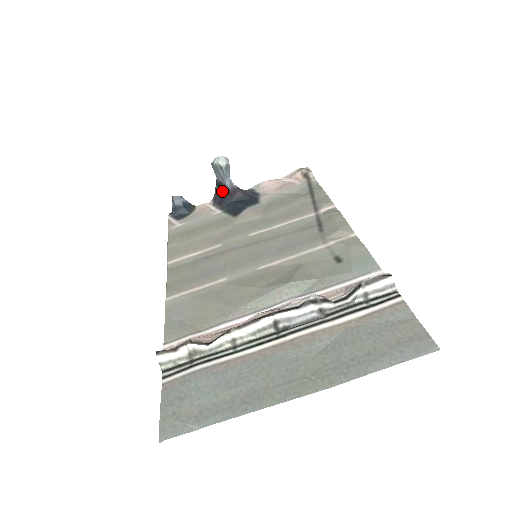
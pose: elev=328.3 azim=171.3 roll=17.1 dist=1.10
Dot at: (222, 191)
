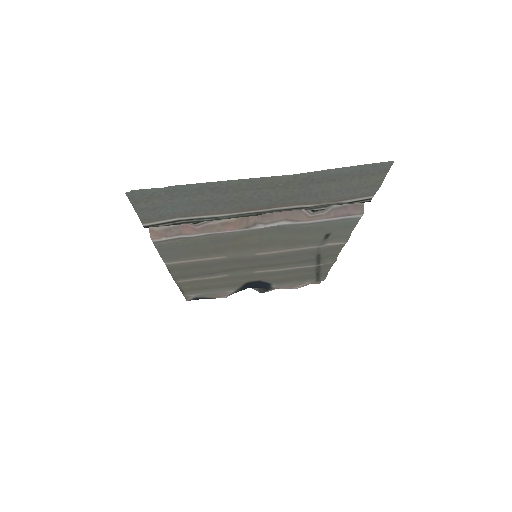
Dot at: occluded
